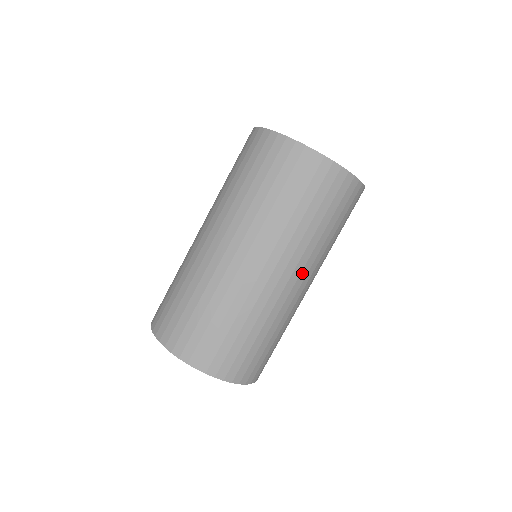
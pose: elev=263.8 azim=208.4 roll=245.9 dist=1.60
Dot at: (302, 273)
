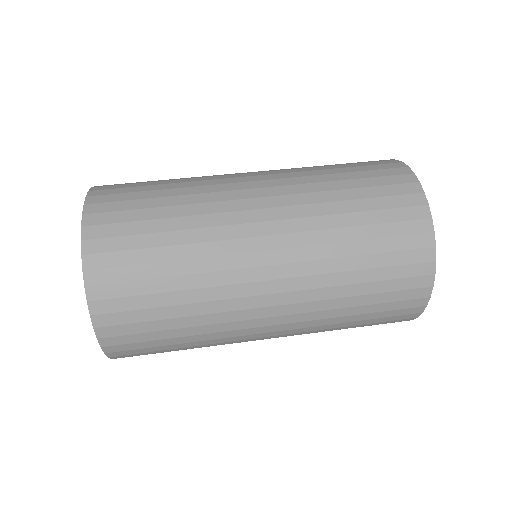
Dot at: (286, 317)
